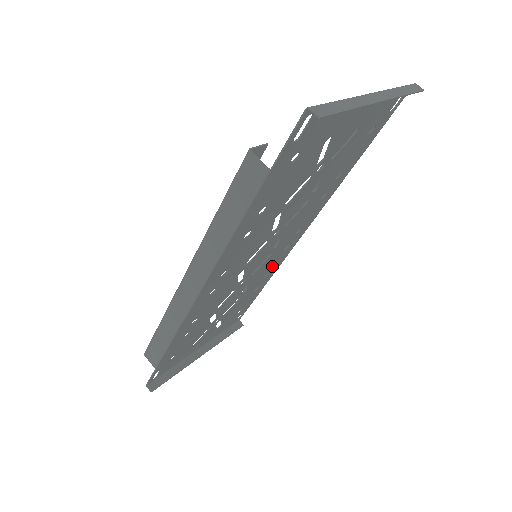
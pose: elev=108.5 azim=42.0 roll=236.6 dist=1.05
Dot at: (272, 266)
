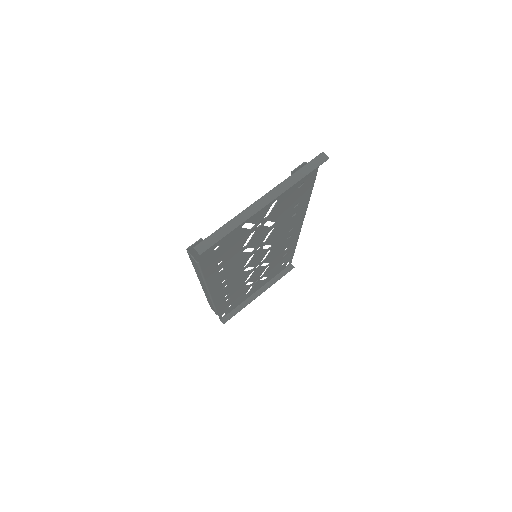
Dot at: (286, 245)
